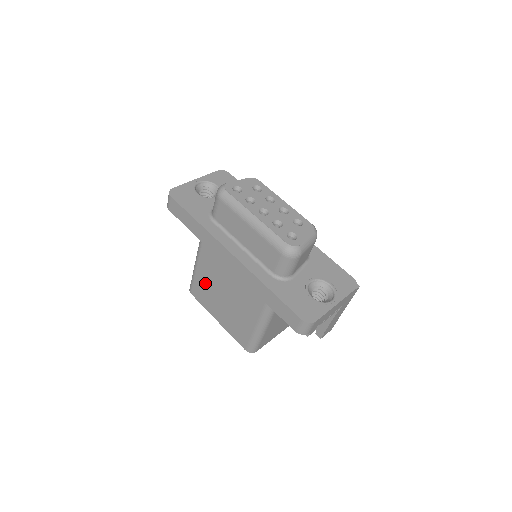
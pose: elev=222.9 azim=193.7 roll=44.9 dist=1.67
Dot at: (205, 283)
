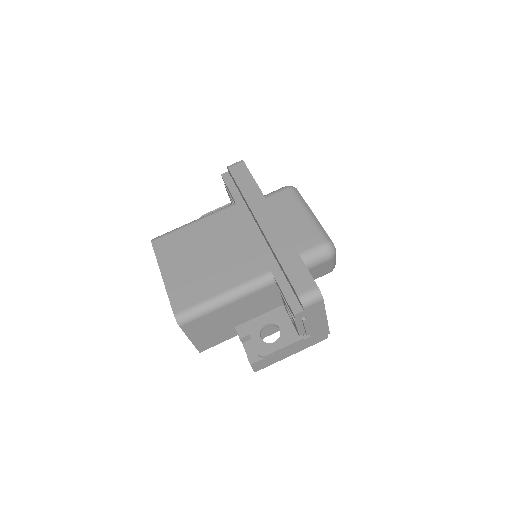
Dot at: (190, 238)
